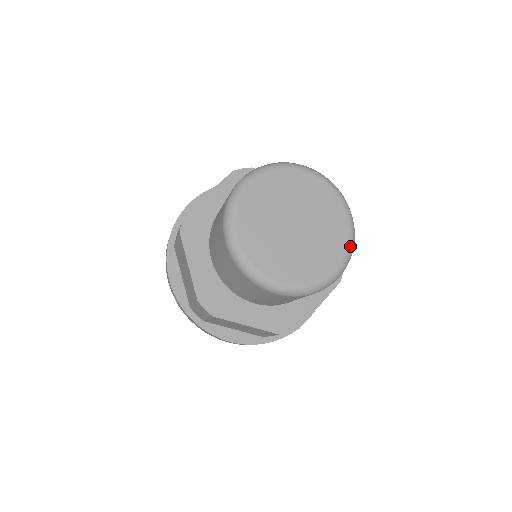
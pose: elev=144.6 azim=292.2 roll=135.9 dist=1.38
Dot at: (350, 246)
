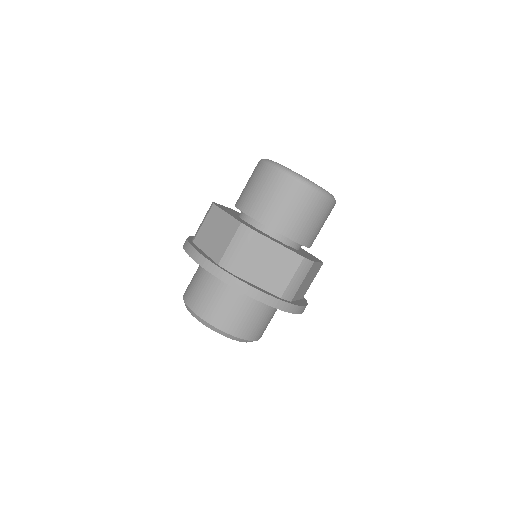
Dot at: occluded
